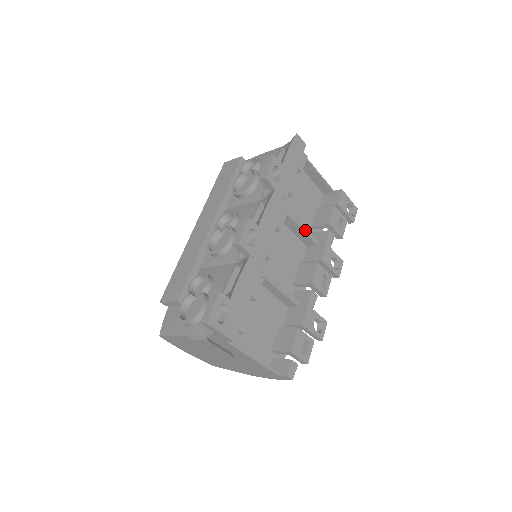
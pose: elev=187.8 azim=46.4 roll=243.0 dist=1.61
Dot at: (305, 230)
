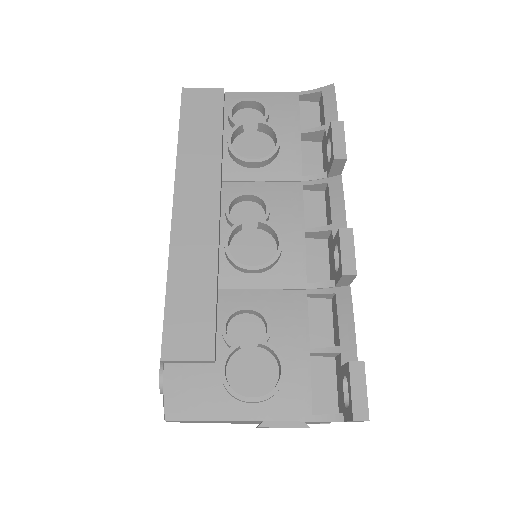
Dot at: occluded
